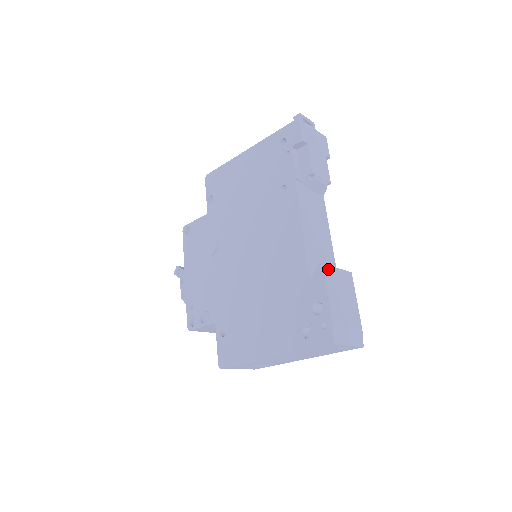
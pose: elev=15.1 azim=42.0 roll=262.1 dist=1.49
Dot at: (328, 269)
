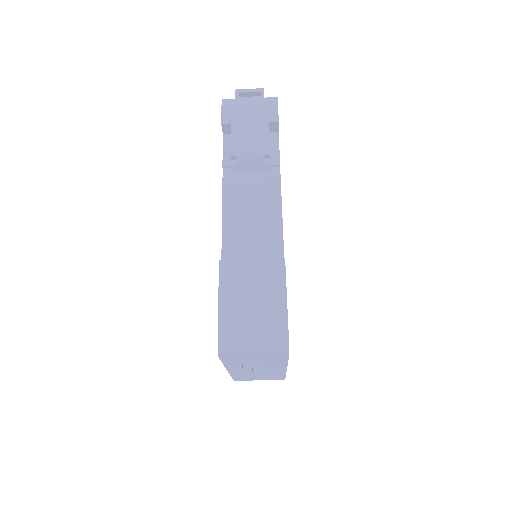
Dot at: (229, 265)
